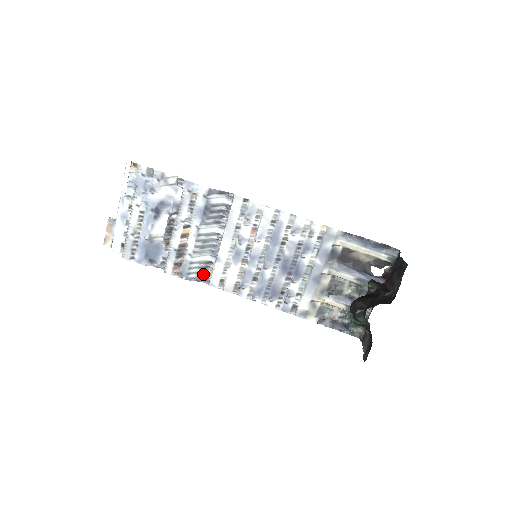
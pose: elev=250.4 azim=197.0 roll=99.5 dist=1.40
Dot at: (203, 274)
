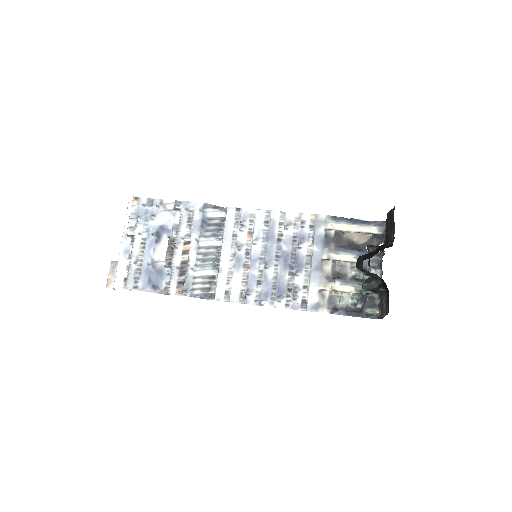
Dot at: (207, 290)
